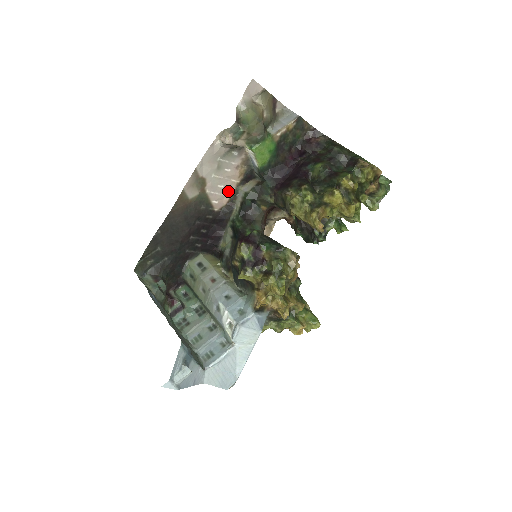
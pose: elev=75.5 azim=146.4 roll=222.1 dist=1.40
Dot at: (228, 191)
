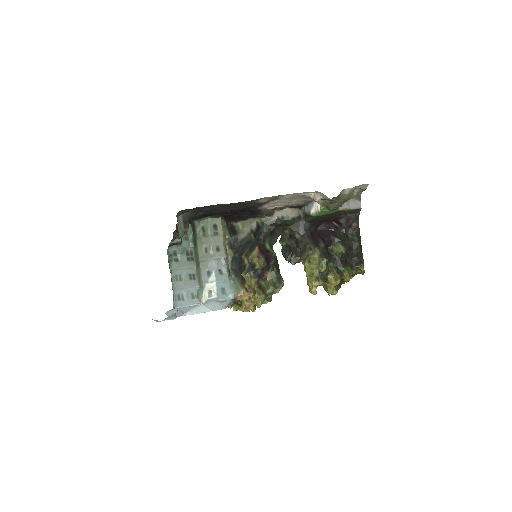
Dot at: (279, 205)
